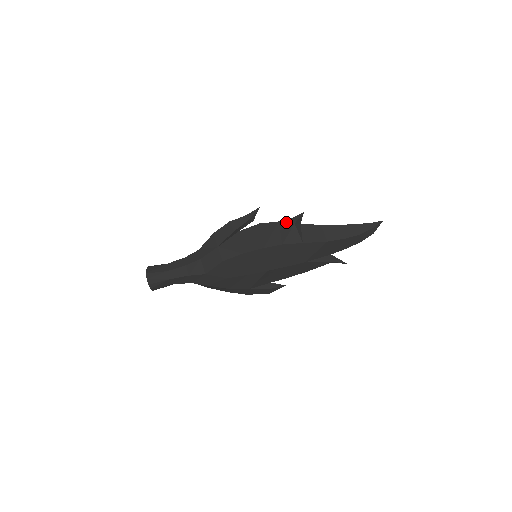
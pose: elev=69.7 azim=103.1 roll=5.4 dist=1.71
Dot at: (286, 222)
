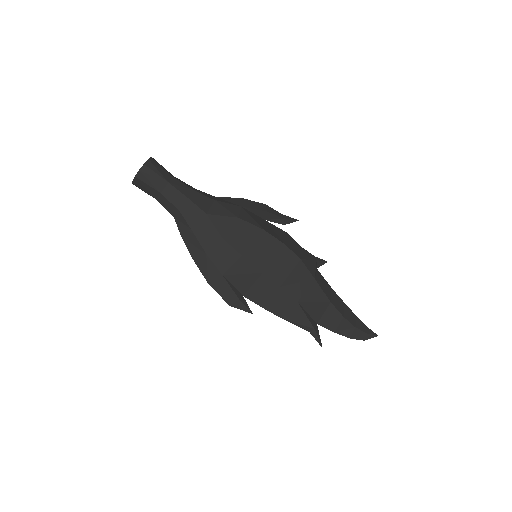
Dot at: (309, 253)
